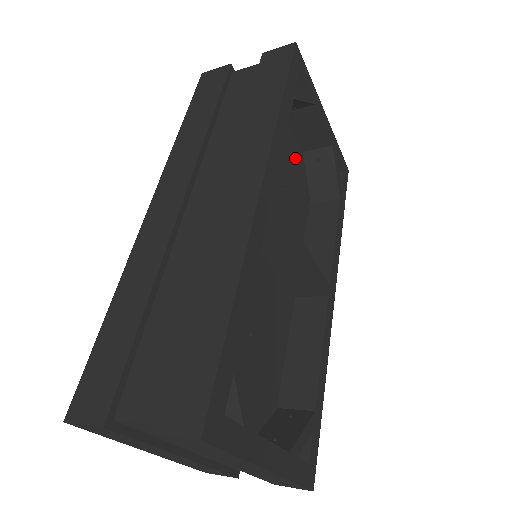
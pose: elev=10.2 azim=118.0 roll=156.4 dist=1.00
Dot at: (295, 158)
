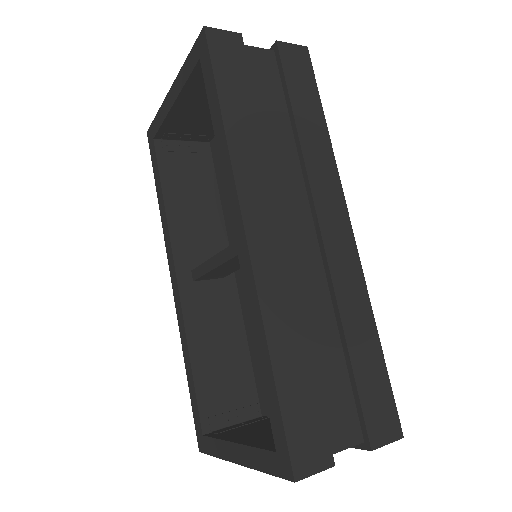
Dot at: occluded
